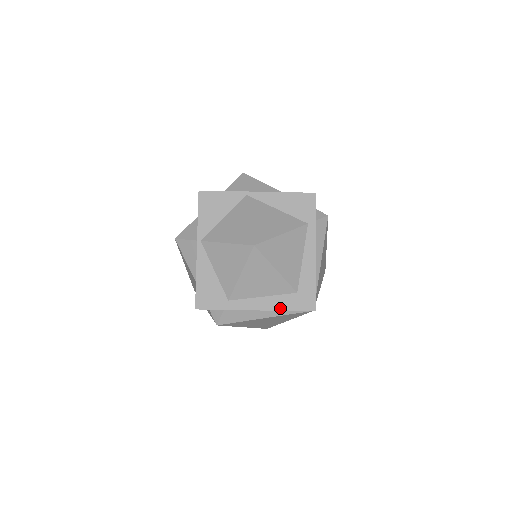
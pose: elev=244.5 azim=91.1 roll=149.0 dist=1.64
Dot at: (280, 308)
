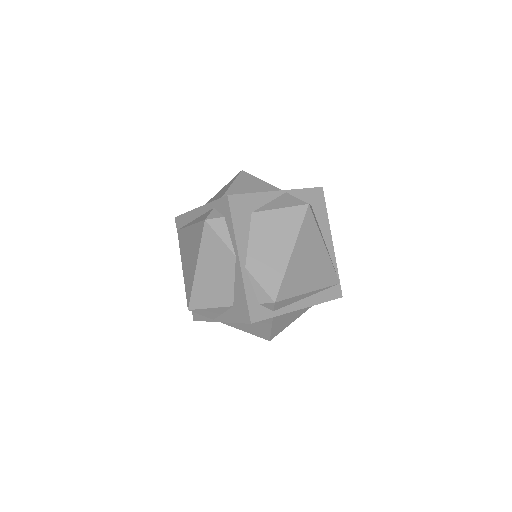
Dot at: occluded
